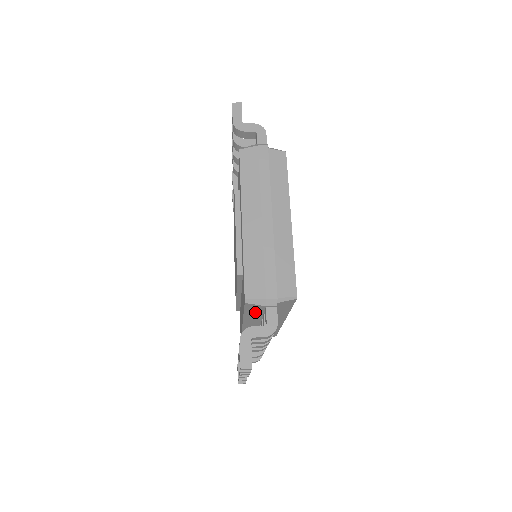
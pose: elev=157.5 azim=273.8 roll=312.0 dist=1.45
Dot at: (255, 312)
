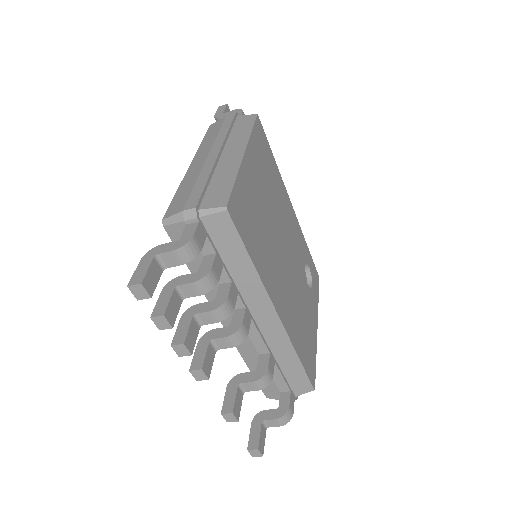
Dot at: (195, 258)
